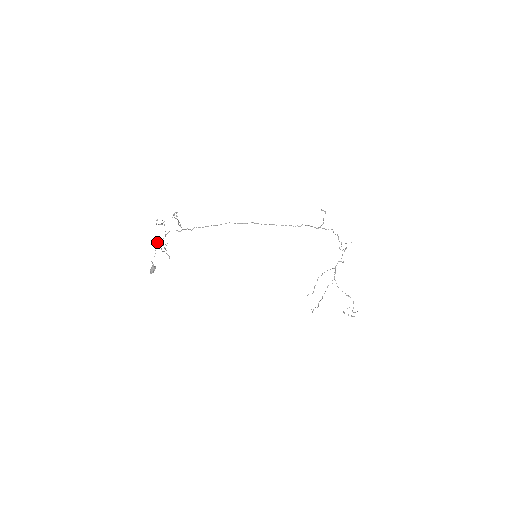
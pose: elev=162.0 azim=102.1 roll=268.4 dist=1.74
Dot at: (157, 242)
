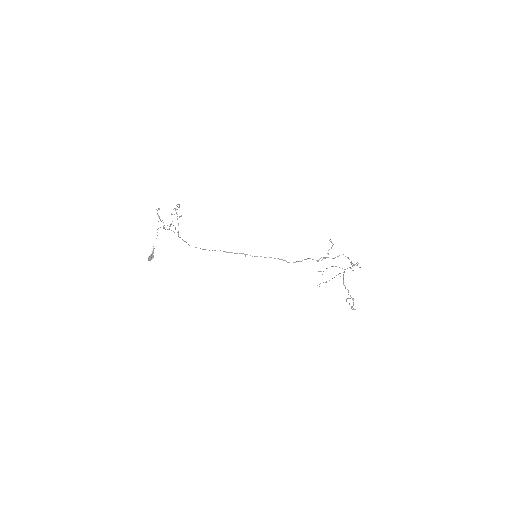
Dot at: occluded
